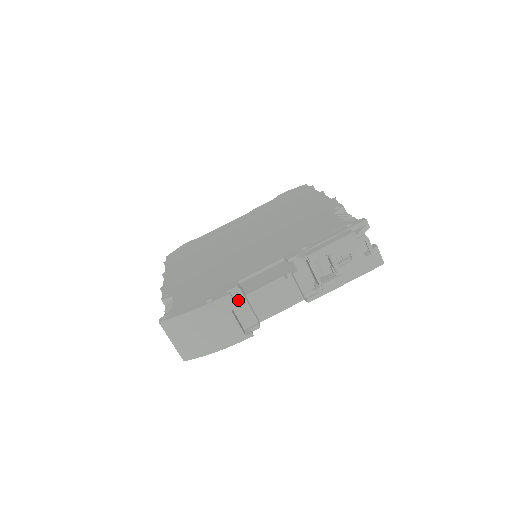
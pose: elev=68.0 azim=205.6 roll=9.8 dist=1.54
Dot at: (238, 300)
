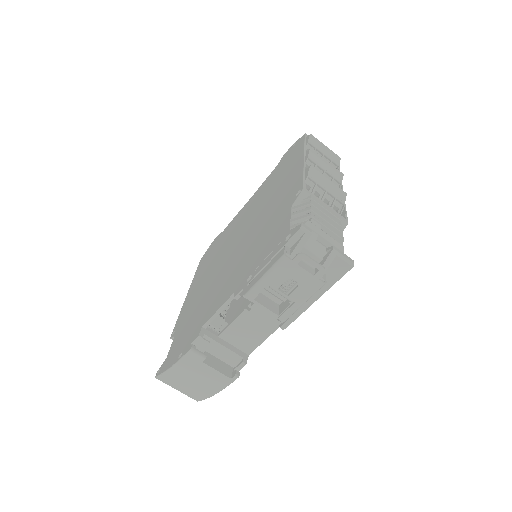
Dot at: (210, 345)
